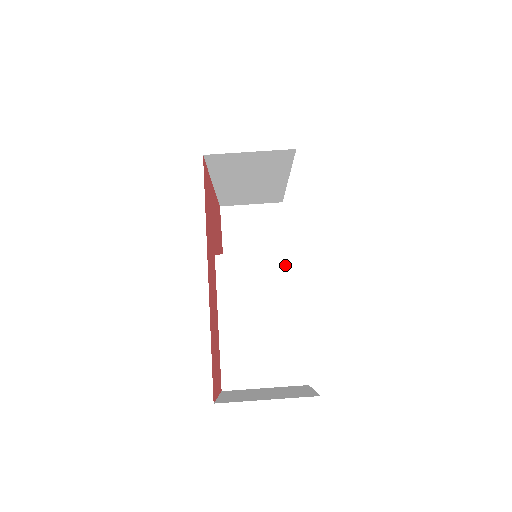
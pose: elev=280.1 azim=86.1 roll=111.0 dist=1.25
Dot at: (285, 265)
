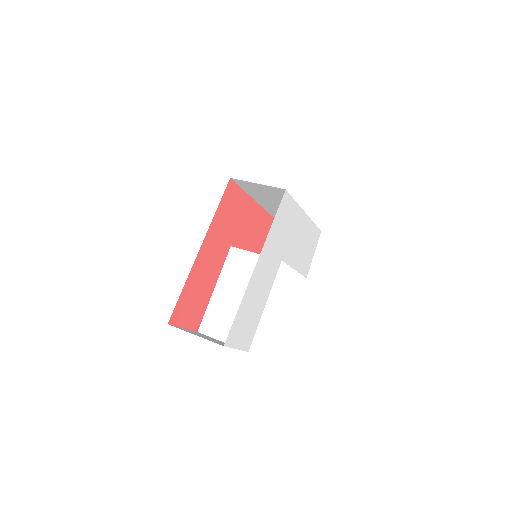
Dot at: occluded
